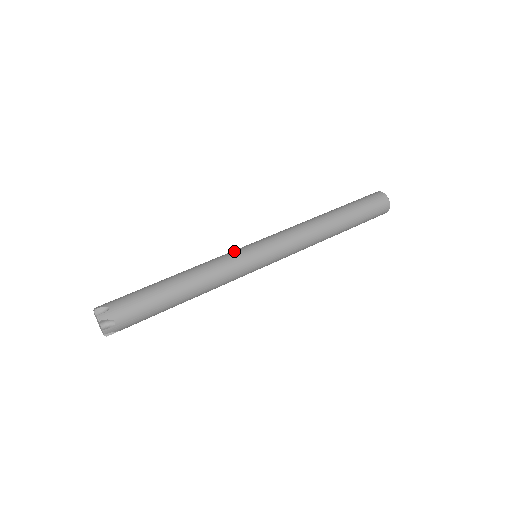
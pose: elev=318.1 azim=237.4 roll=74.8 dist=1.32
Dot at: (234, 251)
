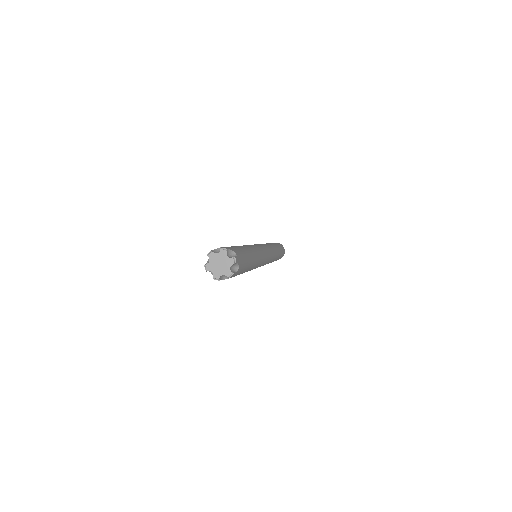
Dot at: (257, 245)
